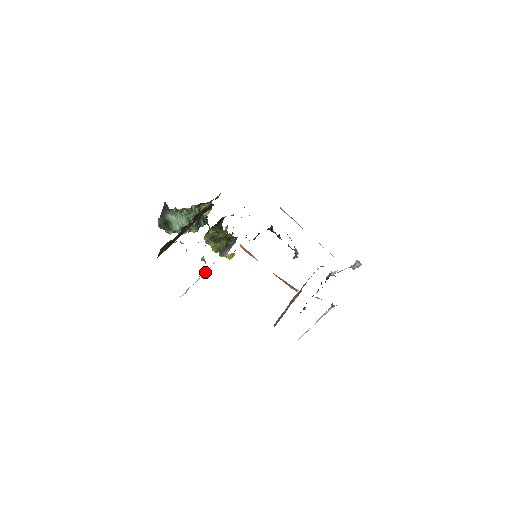
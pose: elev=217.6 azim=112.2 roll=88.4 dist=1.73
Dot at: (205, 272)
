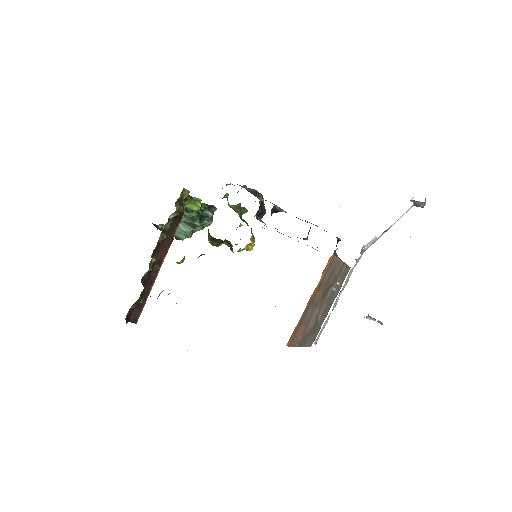
Dot at: occluded
